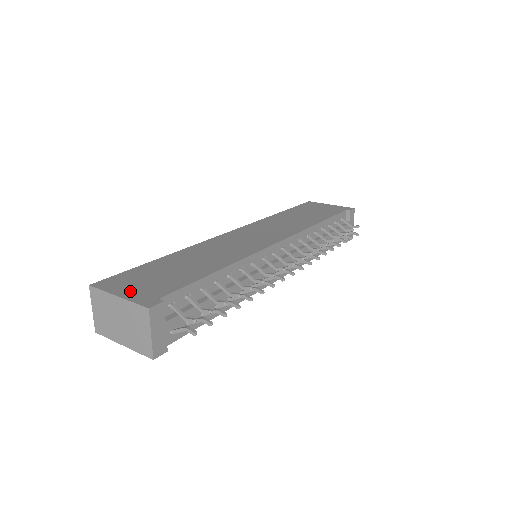
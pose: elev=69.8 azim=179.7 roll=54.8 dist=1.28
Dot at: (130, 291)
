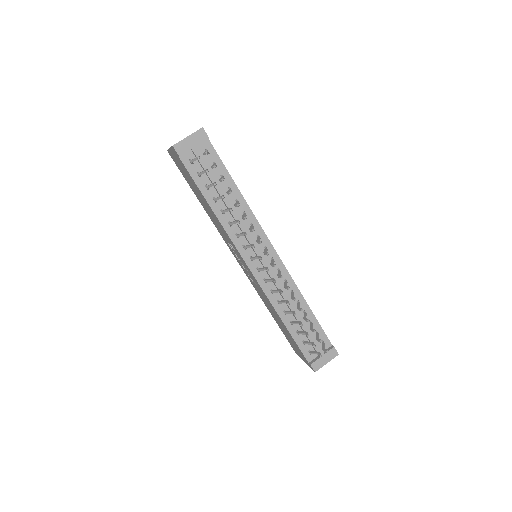
Dot at: occluded
